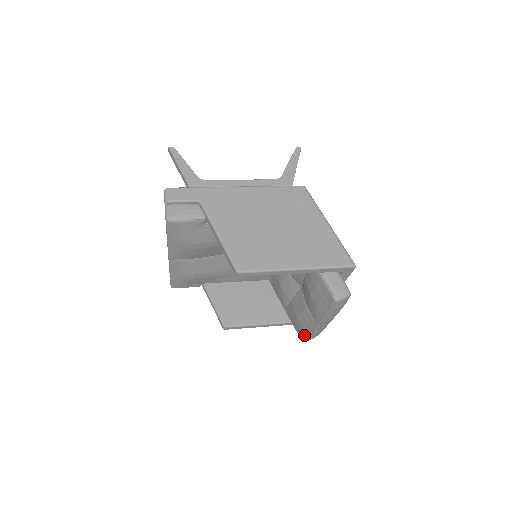
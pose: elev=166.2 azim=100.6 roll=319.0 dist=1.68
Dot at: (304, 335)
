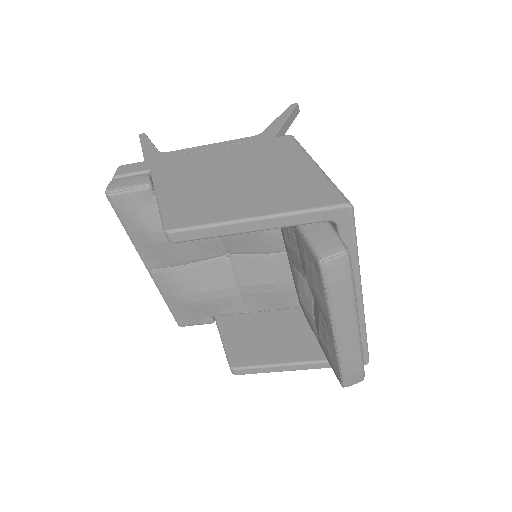
Dot at: (336, 370)
